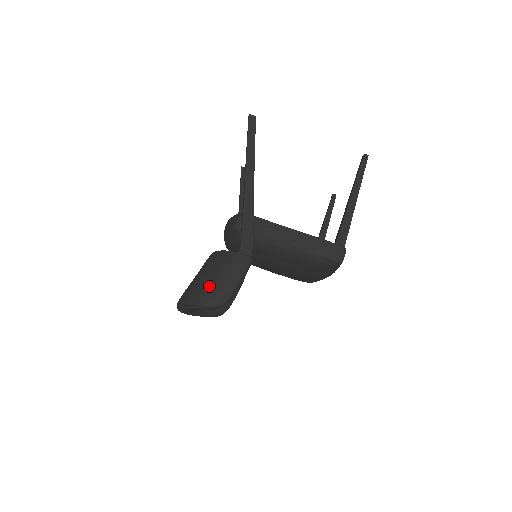
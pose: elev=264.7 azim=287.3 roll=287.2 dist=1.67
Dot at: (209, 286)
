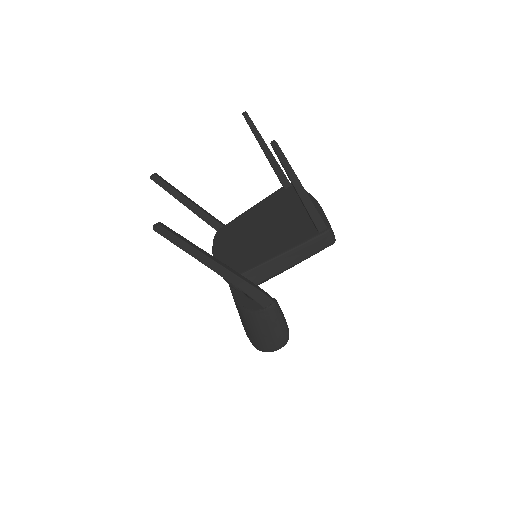
Dot at: (268, 340)
